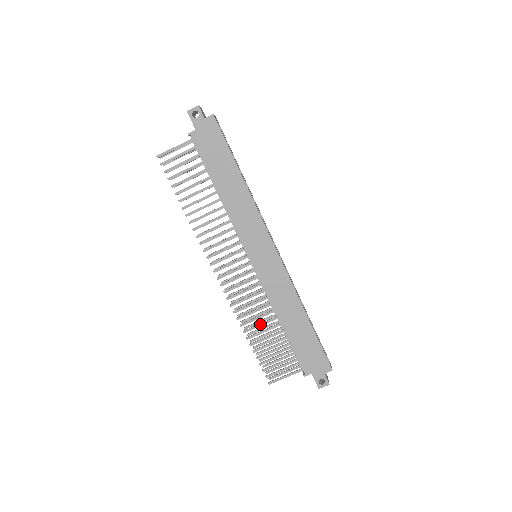
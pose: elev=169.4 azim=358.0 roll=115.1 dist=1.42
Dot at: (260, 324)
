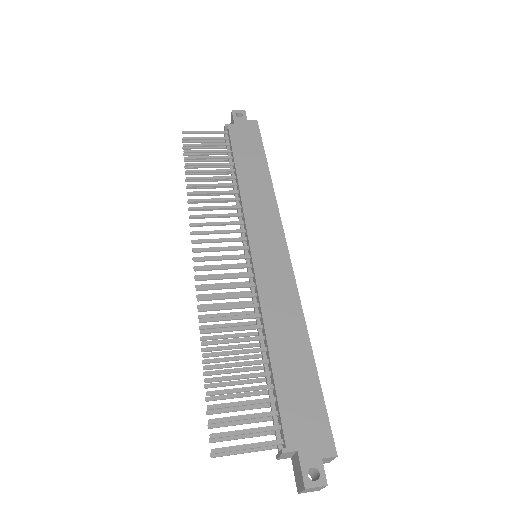
Dot at: (233, 339)
